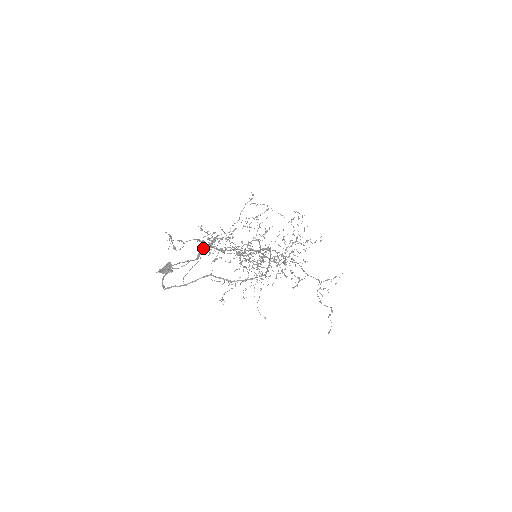
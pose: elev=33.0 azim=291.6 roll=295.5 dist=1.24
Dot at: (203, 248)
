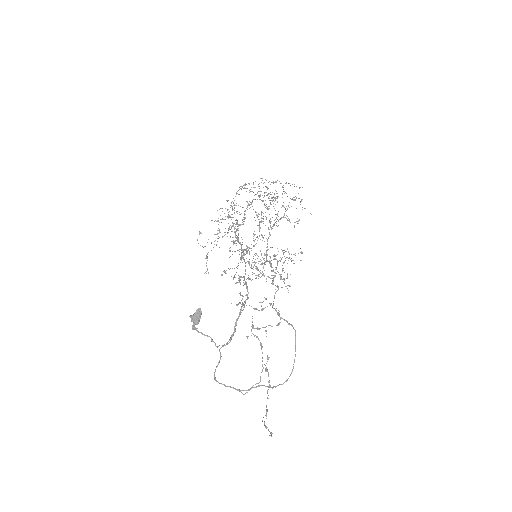
Dot at: (240, 314)
